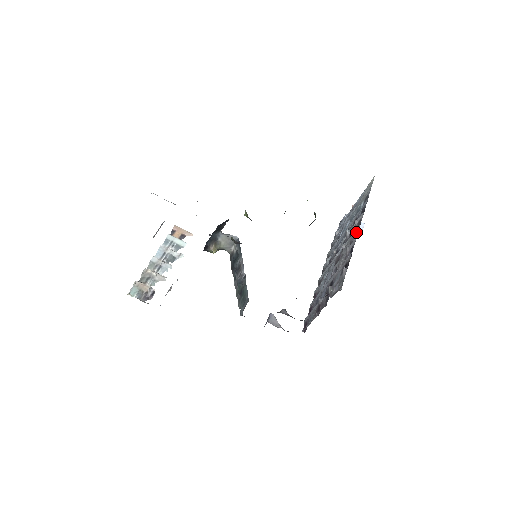
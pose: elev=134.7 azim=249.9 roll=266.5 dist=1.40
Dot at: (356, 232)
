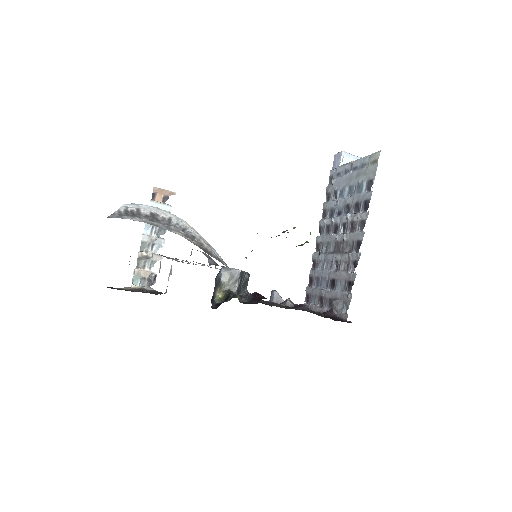
Dot at: (359, 240)
